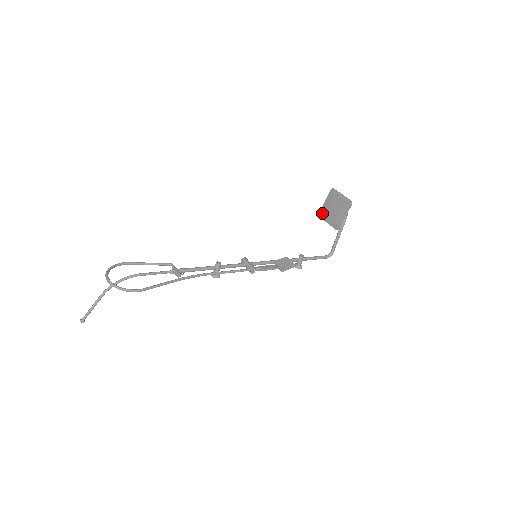
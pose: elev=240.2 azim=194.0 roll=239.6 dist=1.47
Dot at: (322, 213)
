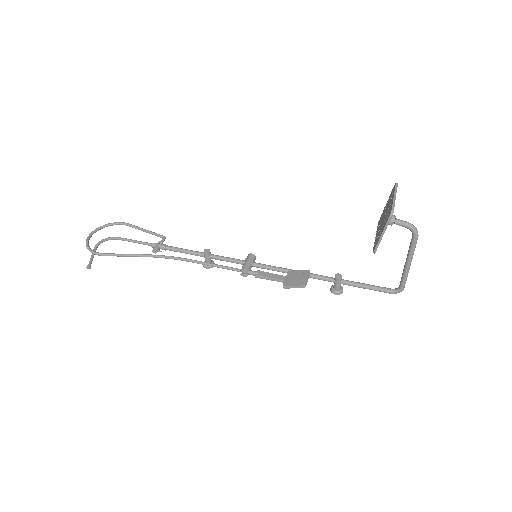
Dot at: (379, 220)
